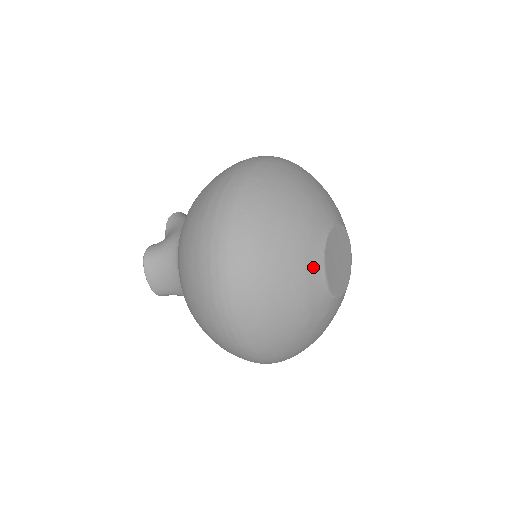
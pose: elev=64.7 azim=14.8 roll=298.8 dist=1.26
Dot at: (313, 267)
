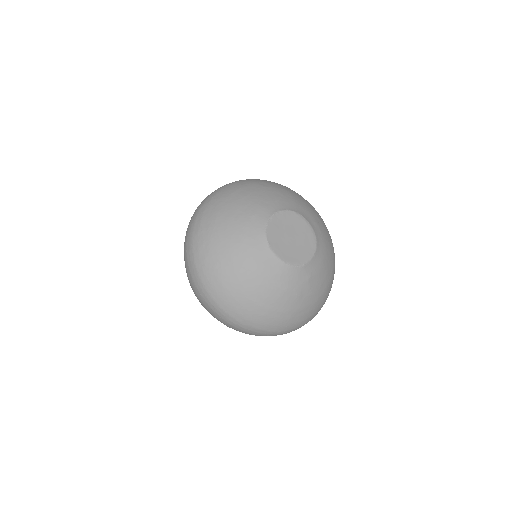
Dot at: (269, 264)
